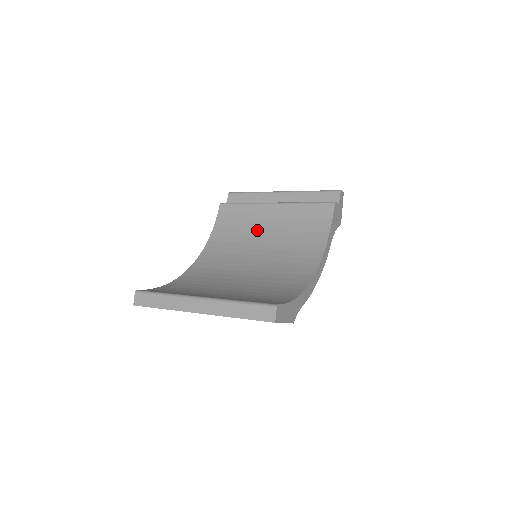
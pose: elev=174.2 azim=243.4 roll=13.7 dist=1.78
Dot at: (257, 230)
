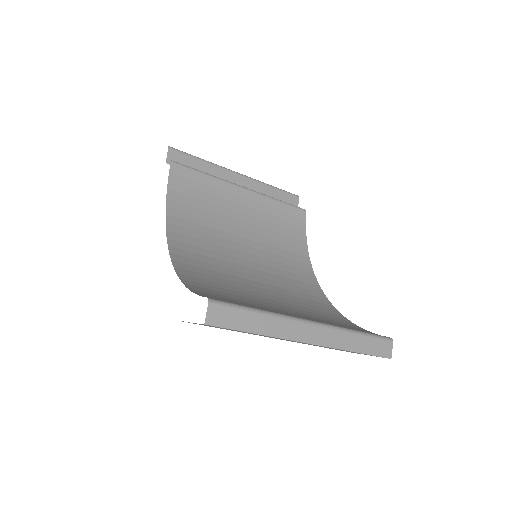
Dot at: (231, 217)
